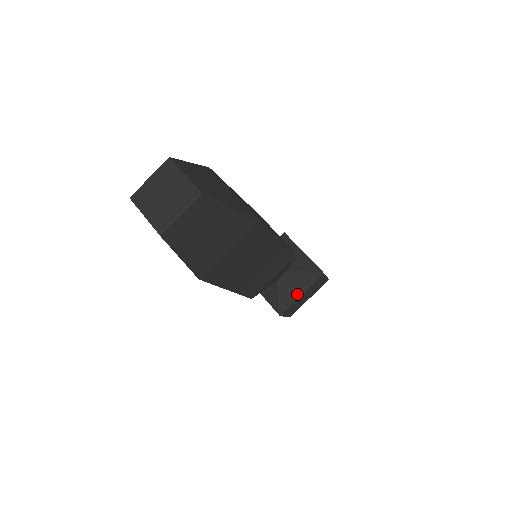
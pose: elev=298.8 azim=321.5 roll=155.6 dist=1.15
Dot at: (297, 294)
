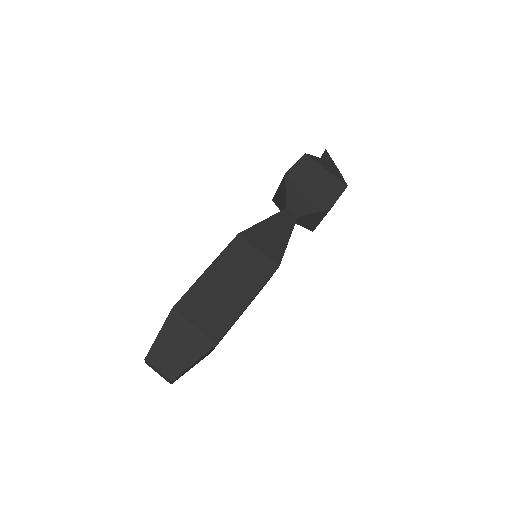
Dot at: (317, 222)
